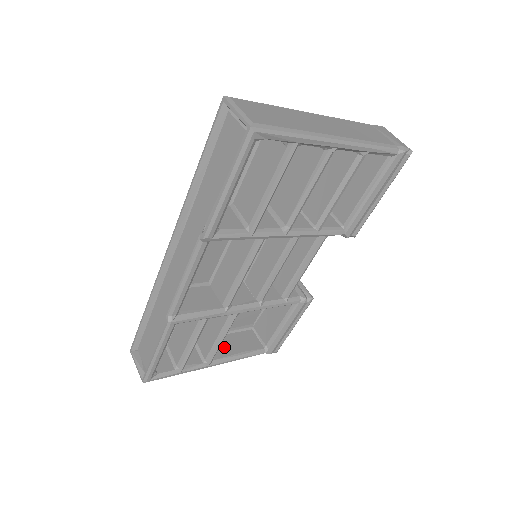
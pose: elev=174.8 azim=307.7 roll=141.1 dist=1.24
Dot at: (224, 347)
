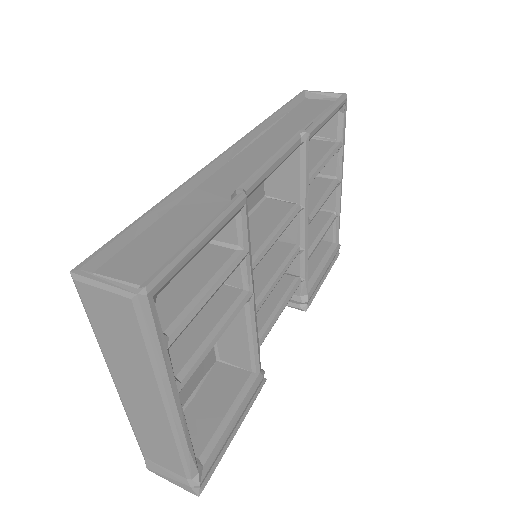
Dot at: occluded
